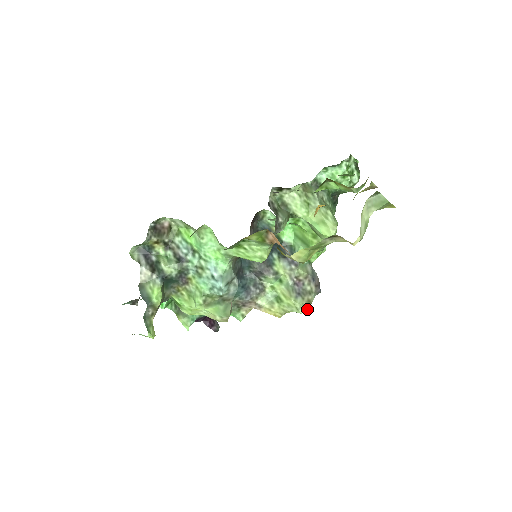
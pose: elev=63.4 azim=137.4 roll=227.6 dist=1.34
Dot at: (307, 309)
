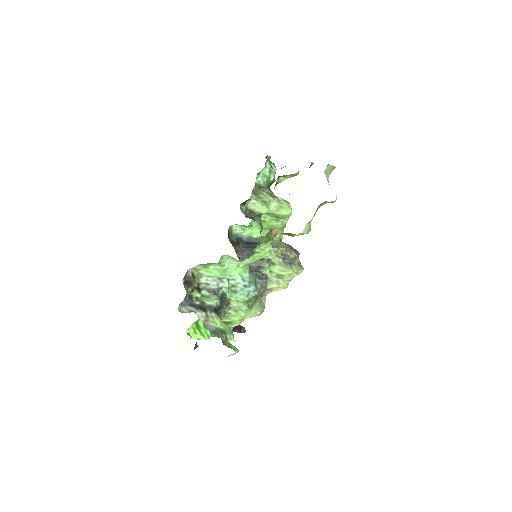
Dot at: (302, 269)
